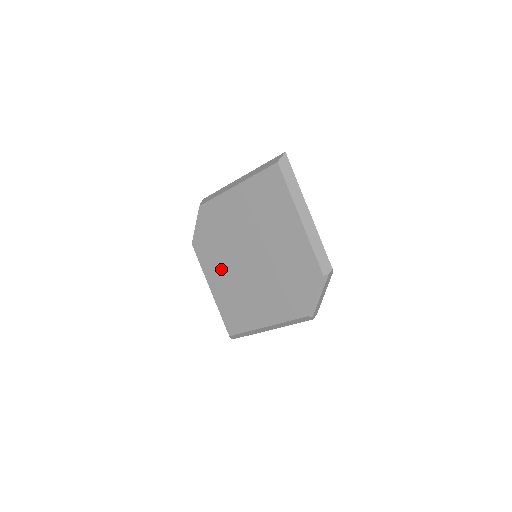
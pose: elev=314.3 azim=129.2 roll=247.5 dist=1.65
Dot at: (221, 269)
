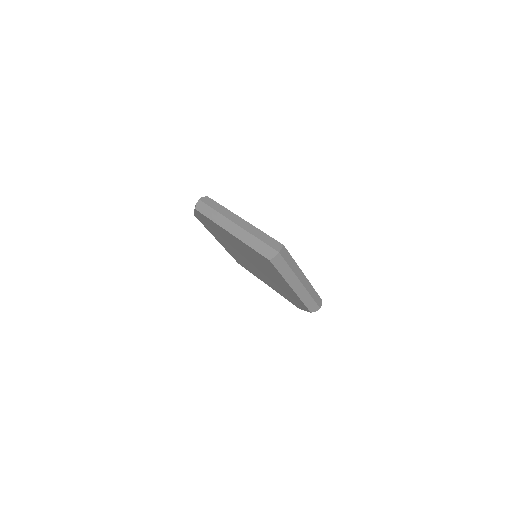
Dot at: (225, 244)
